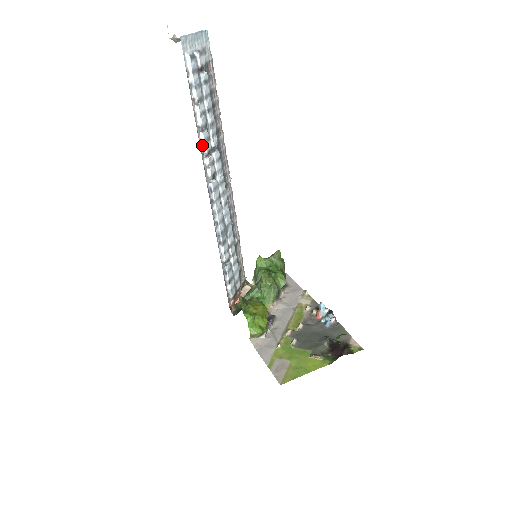
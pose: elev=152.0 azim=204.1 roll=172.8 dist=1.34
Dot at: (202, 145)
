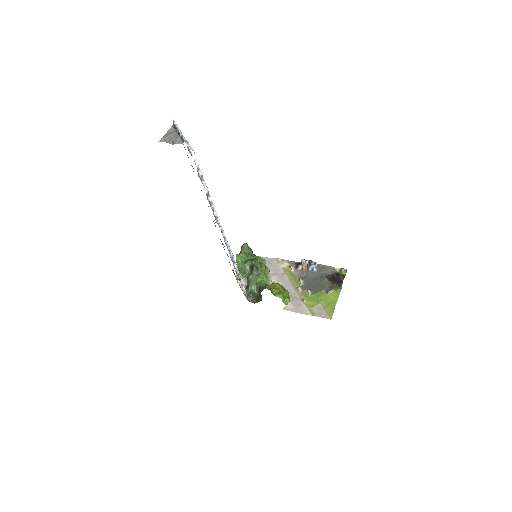
Dot at: (211, 205)
